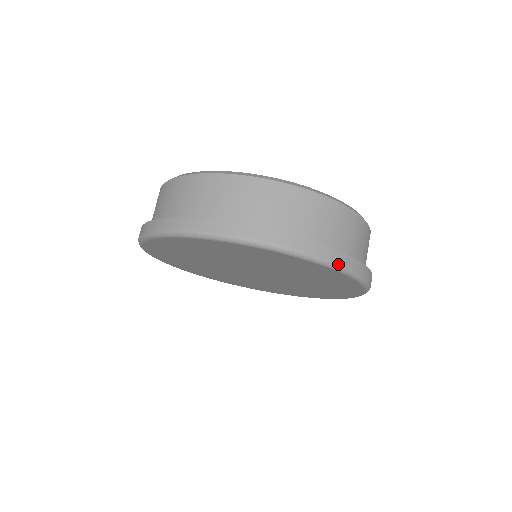
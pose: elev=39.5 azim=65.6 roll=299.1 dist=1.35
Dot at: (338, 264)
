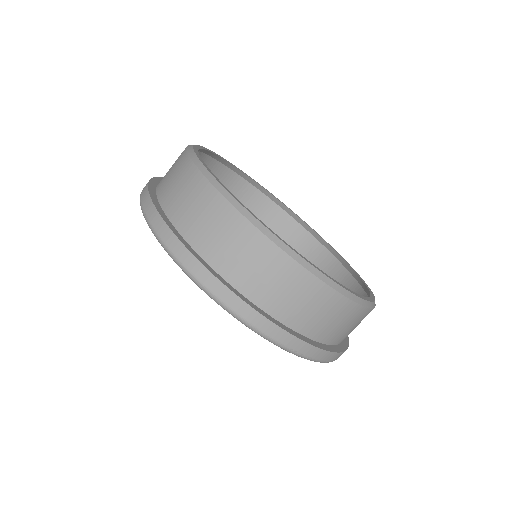
Dot at: (300, 354)
